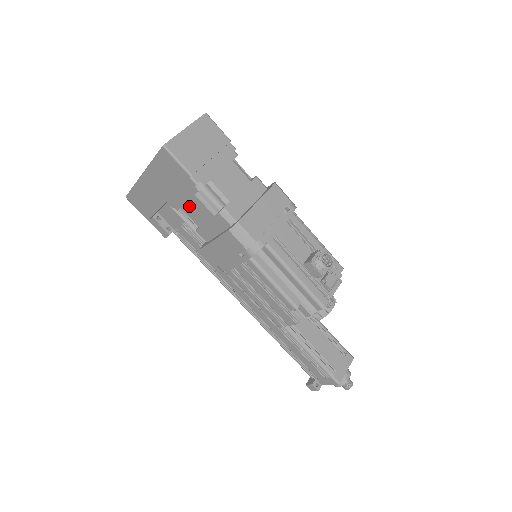
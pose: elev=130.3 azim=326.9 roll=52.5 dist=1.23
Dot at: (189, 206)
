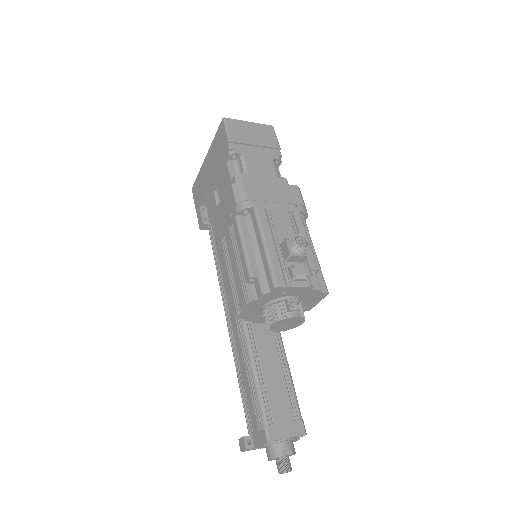
Dot at: (221, 178)
